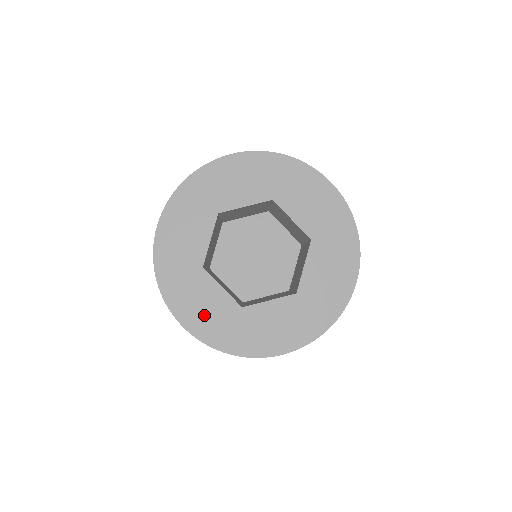
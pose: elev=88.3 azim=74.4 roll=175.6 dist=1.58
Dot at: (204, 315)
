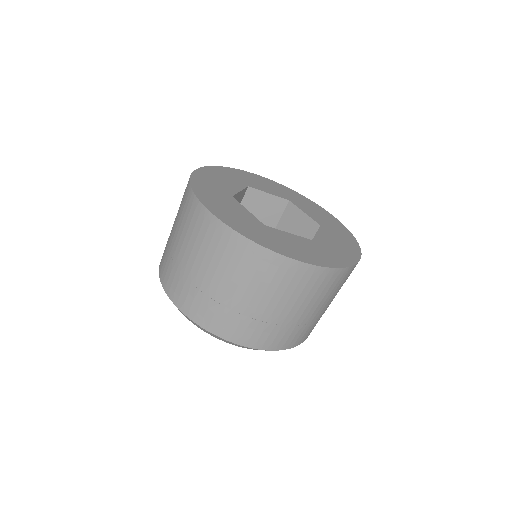
Dot at: (229, 213)
